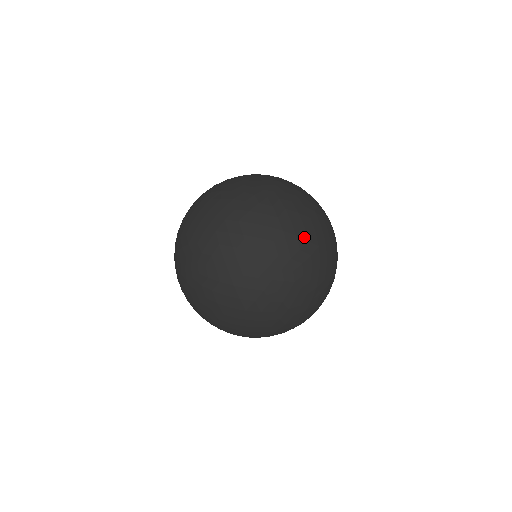
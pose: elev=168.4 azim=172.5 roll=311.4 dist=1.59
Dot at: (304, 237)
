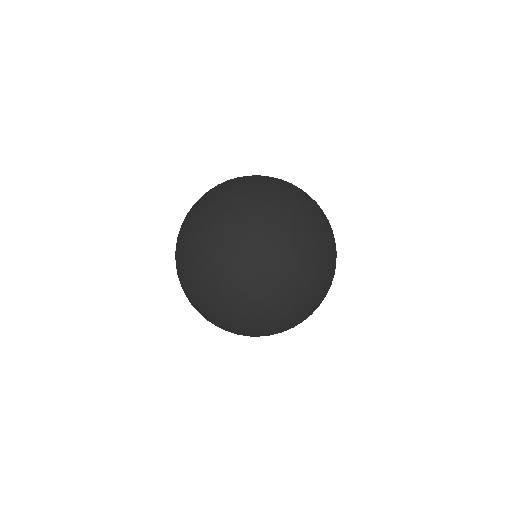
Dot at: (241, 287)
